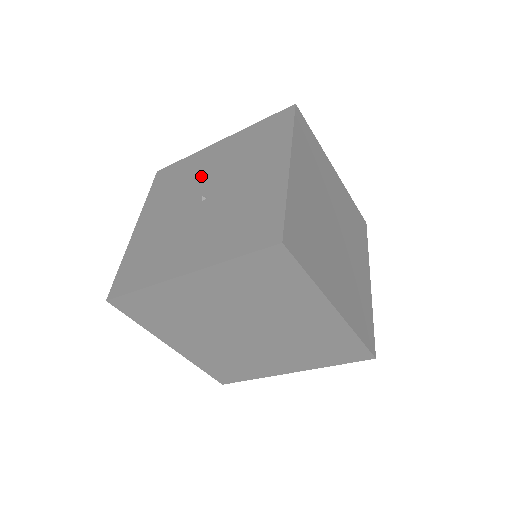
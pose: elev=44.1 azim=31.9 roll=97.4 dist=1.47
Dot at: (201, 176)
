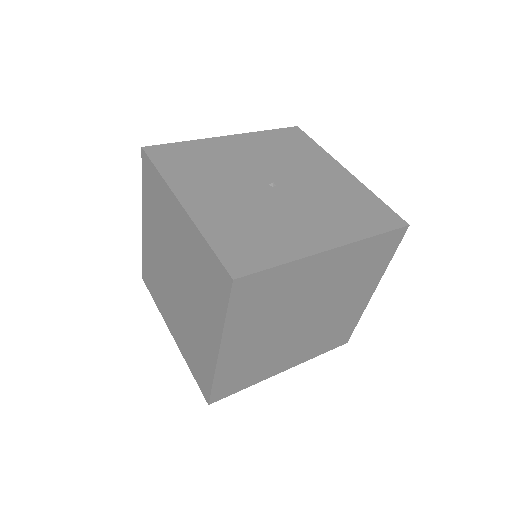
Dot at: (240, 164)
